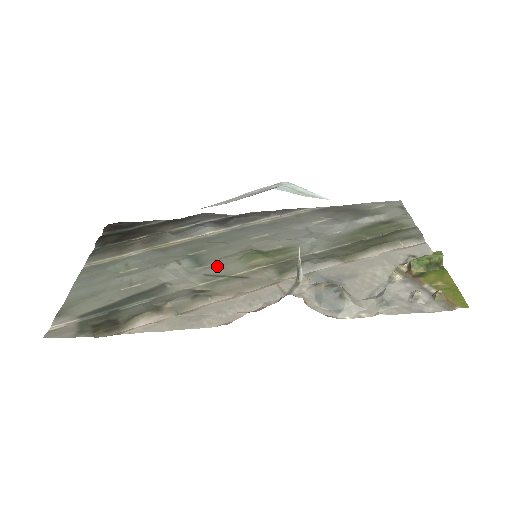
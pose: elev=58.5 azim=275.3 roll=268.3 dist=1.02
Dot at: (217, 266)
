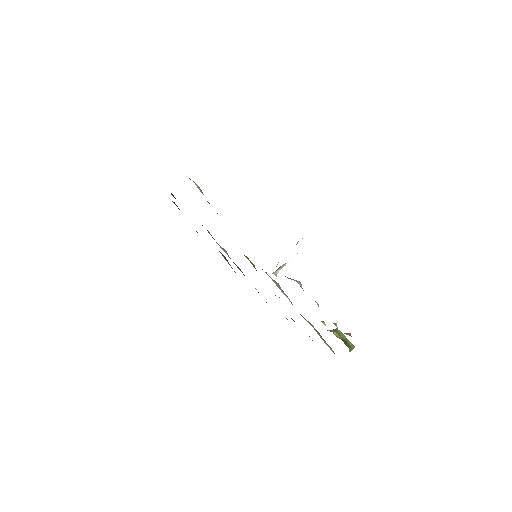
Dot at: occluded
